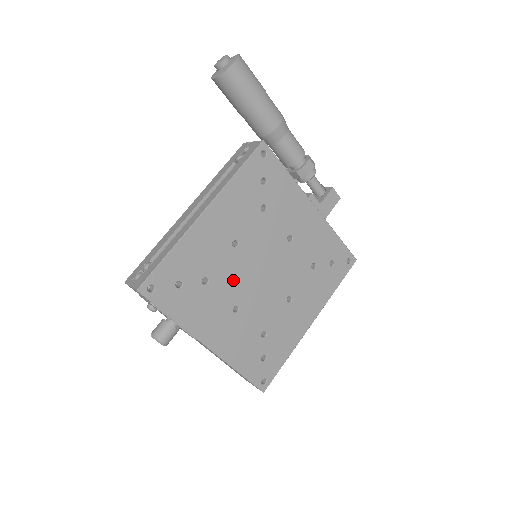
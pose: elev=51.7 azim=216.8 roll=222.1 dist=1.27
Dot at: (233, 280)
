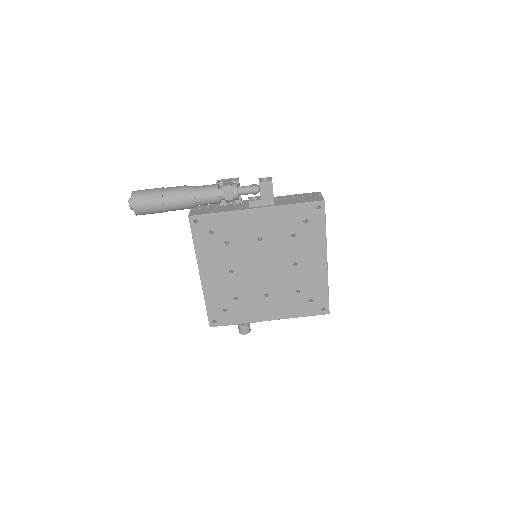
Dot at: (250, 286)
